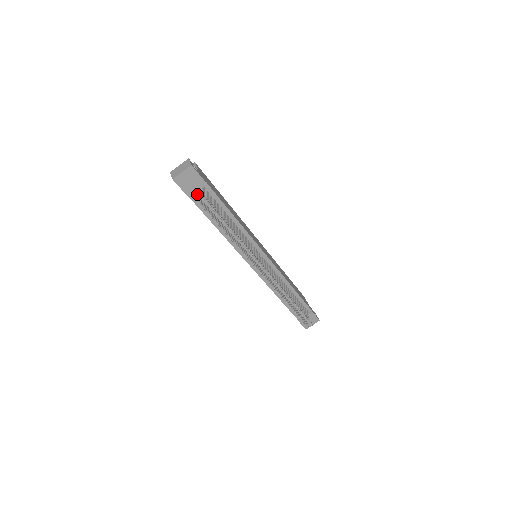
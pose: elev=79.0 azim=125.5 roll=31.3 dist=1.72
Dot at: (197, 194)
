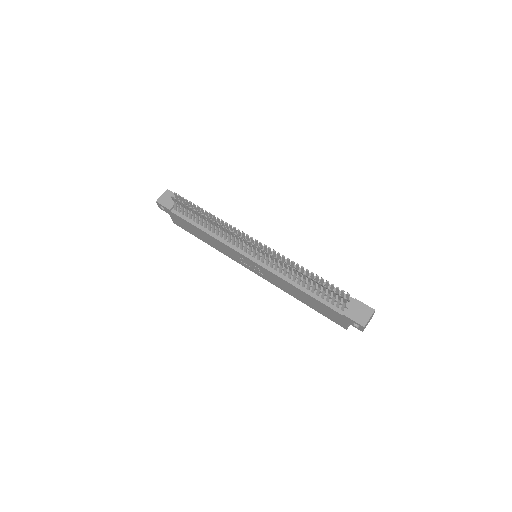
Dot at: occluded
